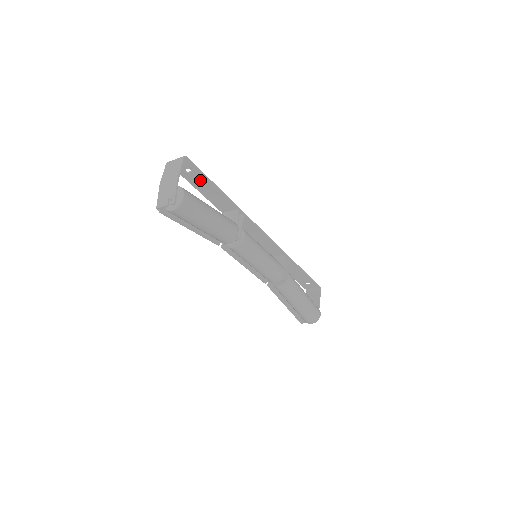
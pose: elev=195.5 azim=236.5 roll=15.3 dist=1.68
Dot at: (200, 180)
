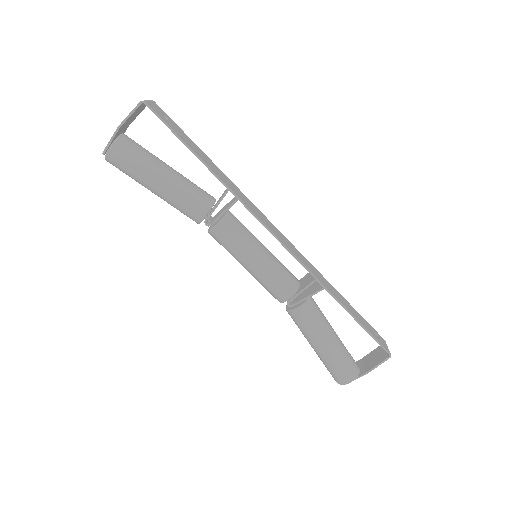
Dot at: (179, 134)
